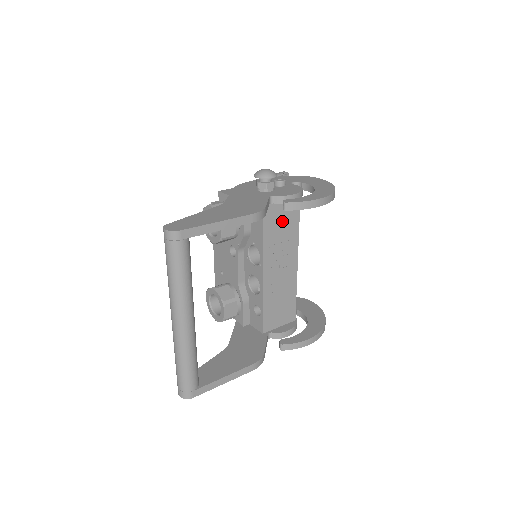
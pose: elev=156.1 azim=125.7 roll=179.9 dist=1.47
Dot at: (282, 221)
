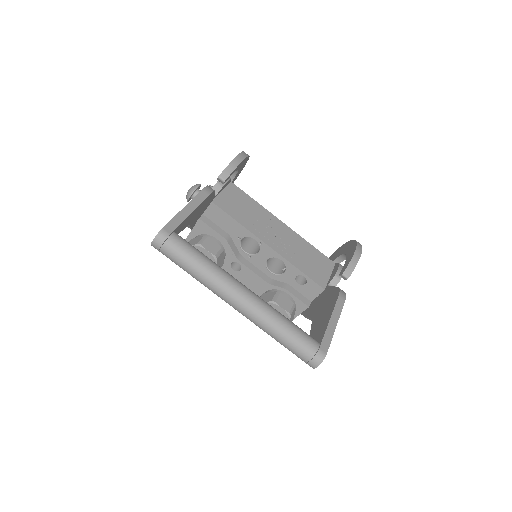
Dot at: (238, 204)
